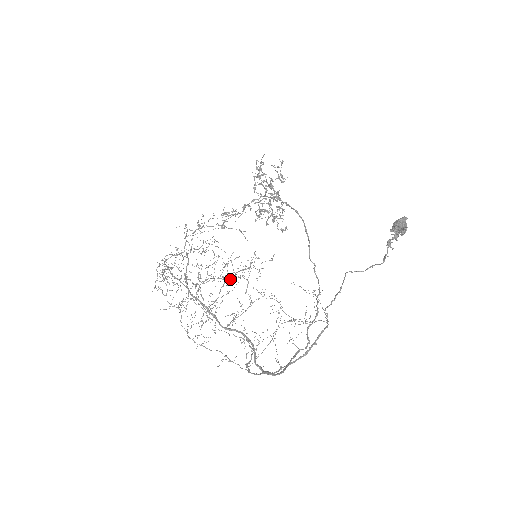
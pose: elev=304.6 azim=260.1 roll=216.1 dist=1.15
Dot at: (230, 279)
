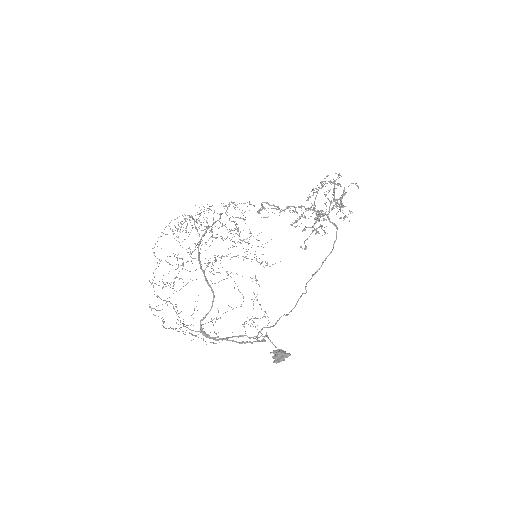
Dot at: (251, 247)
